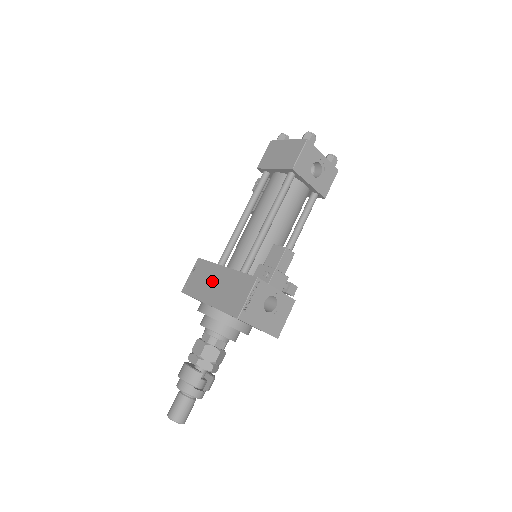
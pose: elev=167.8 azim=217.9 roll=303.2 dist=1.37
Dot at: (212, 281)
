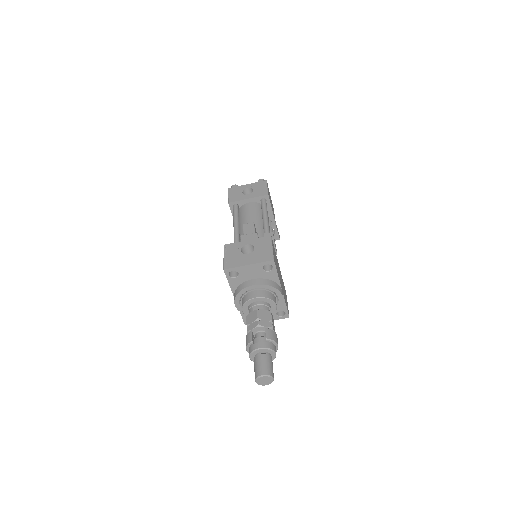
Dot at: occluded
